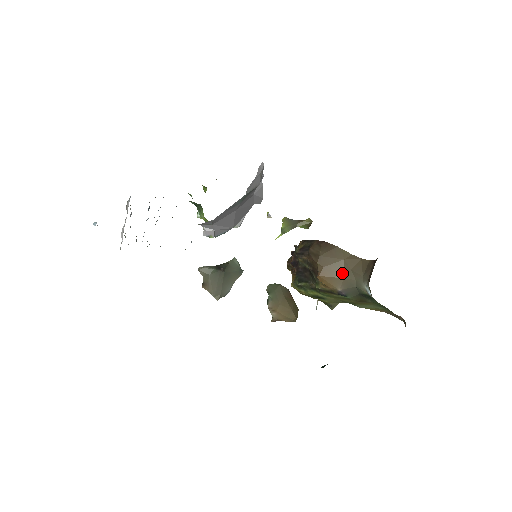
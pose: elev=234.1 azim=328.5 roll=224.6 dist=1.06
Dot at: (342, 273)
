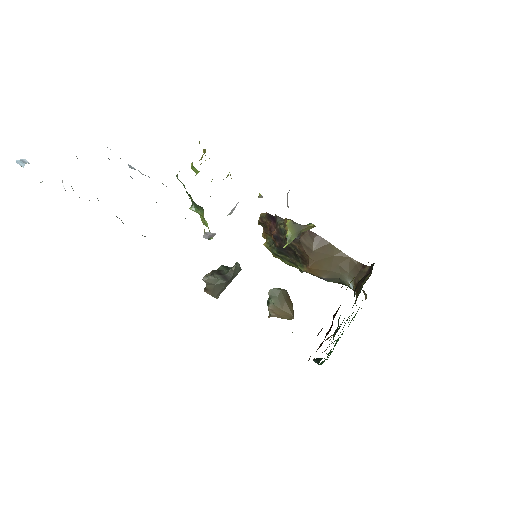
Dot at: (330, 267)
